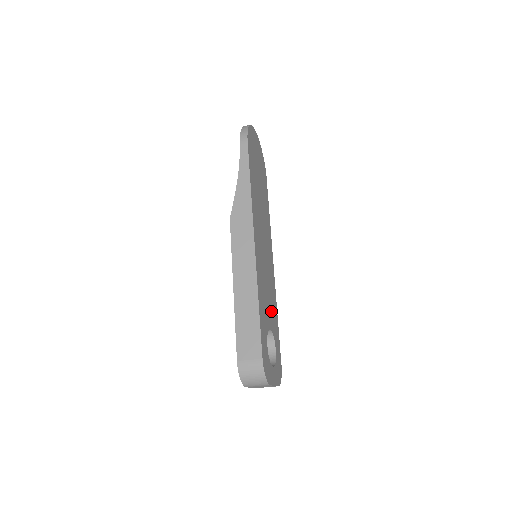
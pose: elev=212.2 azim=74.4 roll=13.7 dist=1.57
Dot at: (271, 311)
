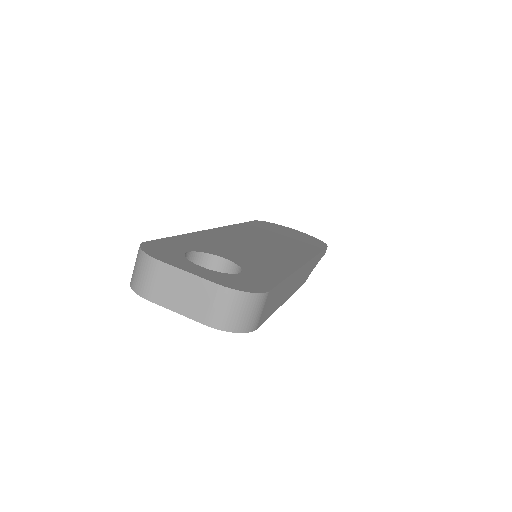
Dot at: (250, 260)
